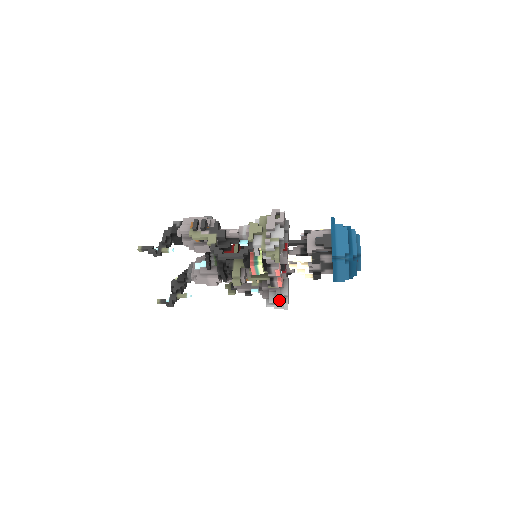
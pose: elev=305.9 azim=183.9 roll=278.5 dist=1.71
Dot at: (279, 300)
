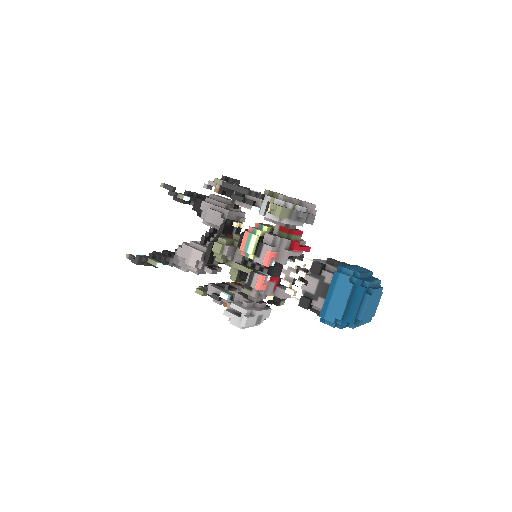
Dot at: (243, 307)
